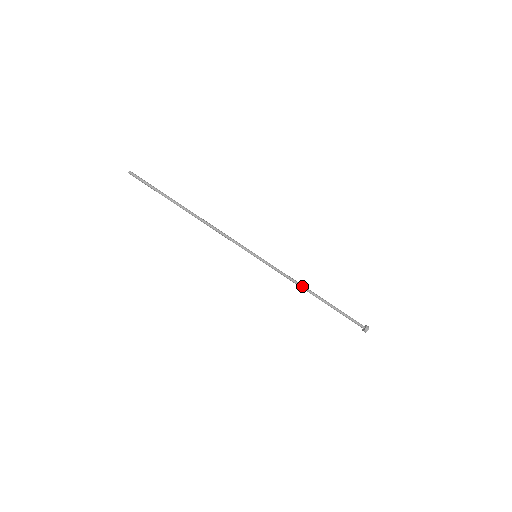
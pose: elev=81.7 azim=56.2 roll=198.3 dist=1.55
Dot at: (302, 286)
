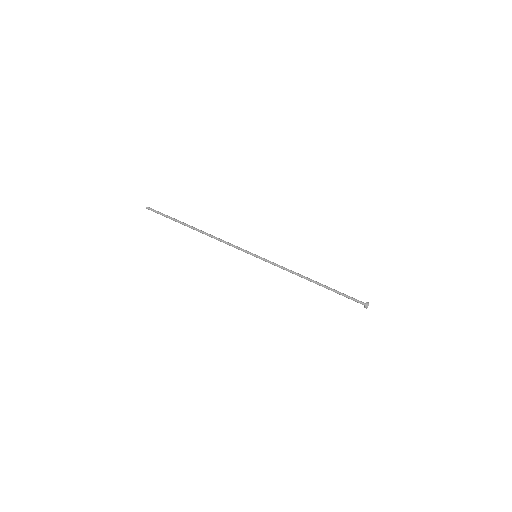
Dot at: (300, 275)
